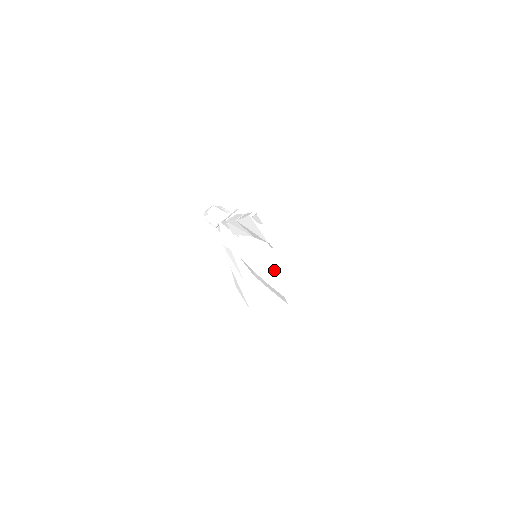
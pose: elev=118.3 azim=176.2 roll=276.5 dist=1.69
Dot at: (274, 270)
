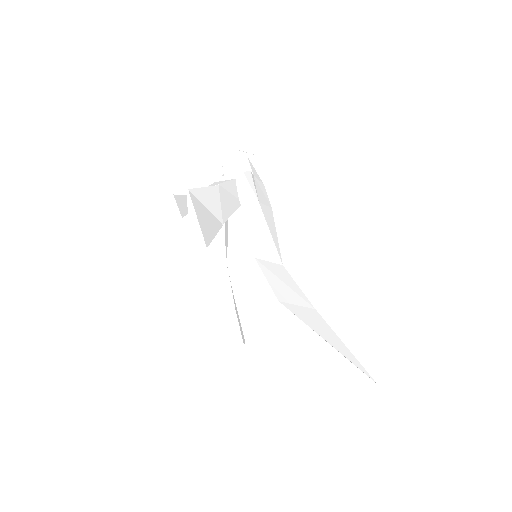
Dot at: (234, 296)
